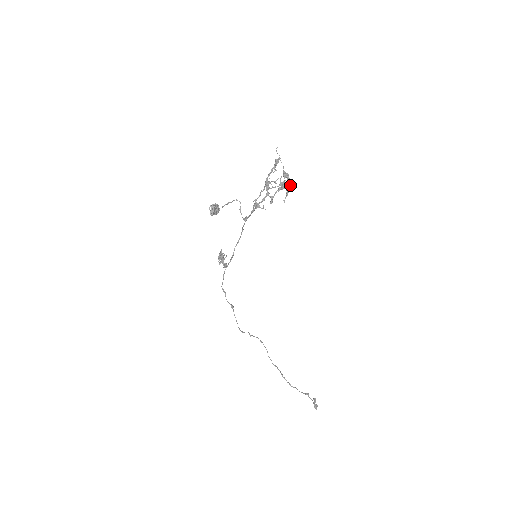
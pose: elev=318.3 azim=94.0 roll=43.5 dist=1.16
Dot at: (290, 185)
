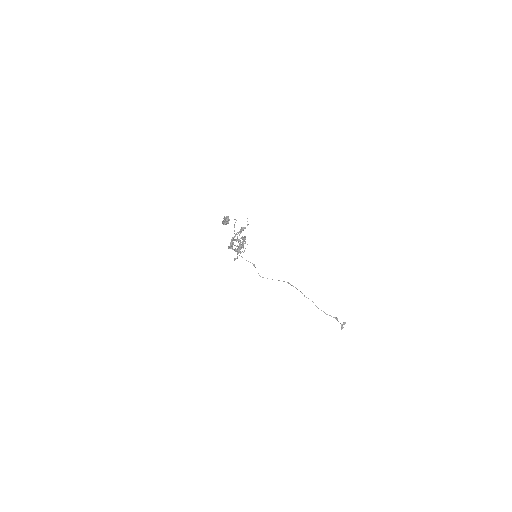
Dot at: occluded
